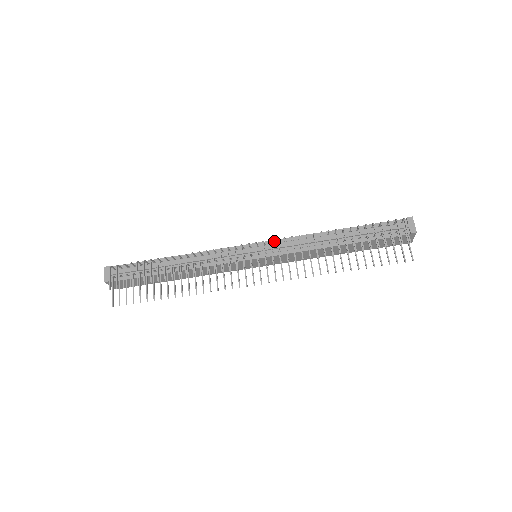
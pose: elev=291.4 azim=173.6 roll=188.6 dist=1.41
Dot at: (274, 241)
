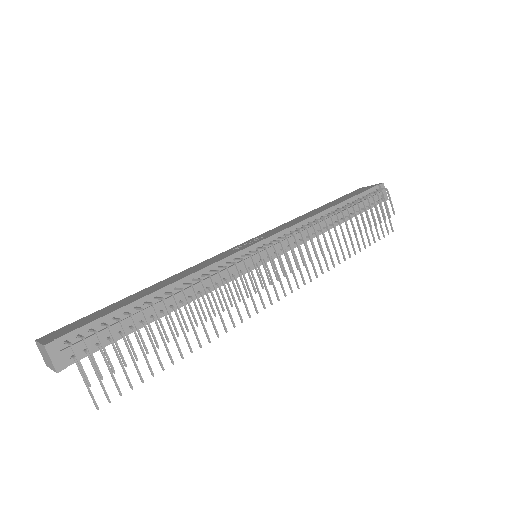
Dot at: (279, 234)
